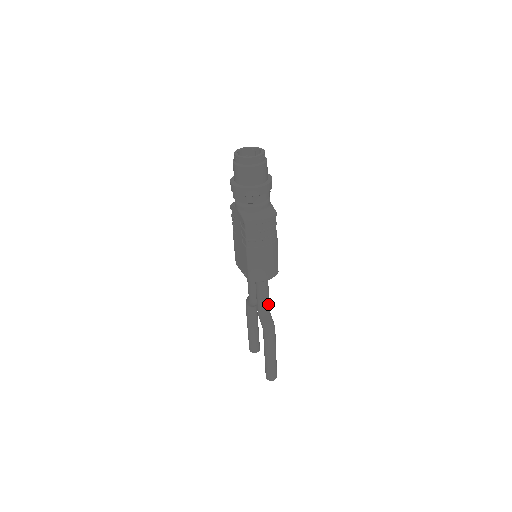
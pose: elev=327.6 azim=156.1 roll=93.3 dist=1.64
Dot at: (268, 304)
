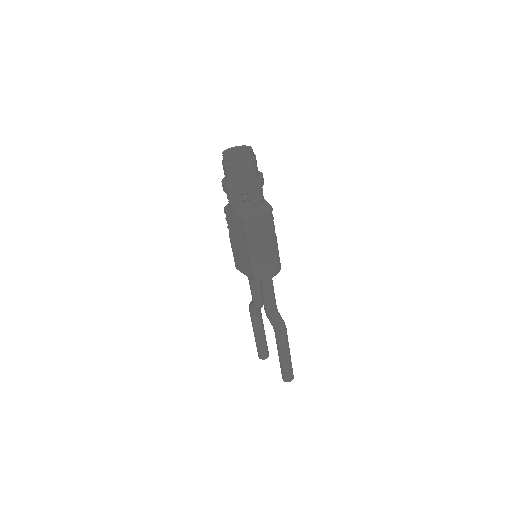
Dot at: (275, 303)
